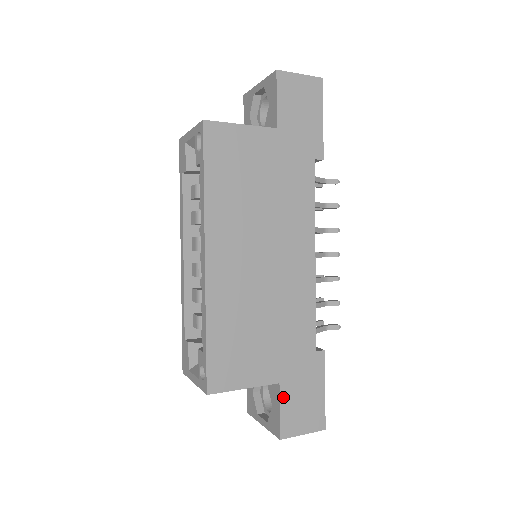
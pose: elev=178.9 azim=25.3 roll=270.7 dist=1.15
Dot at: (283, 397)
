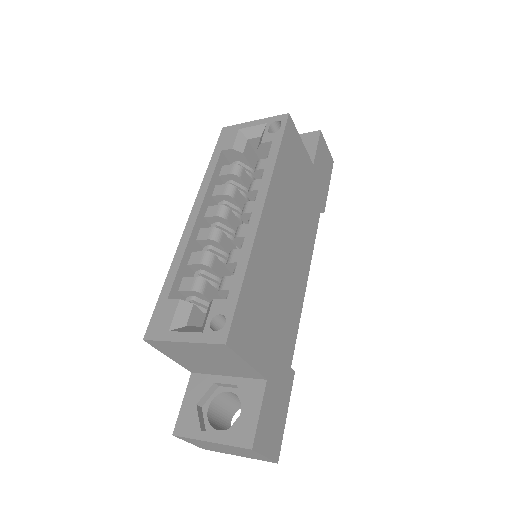
Dot at: (265, 398)
